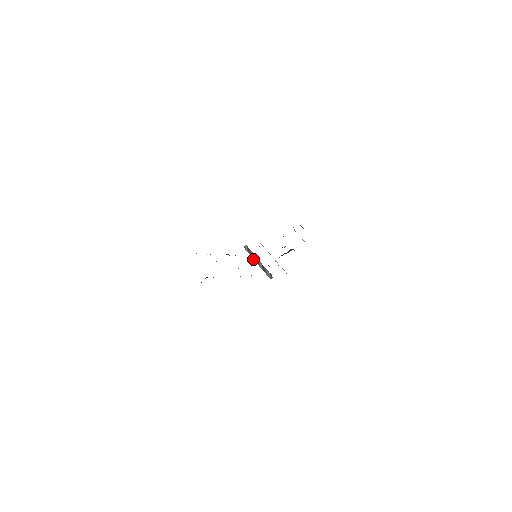
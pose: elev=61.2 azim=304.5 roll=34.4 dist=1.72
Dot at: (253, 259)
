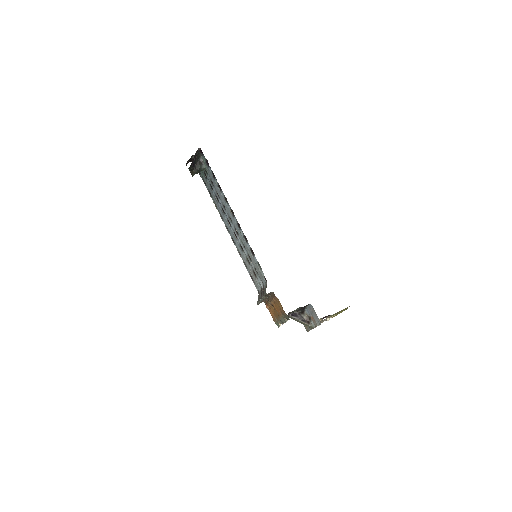
Dot at: (259, 300)
